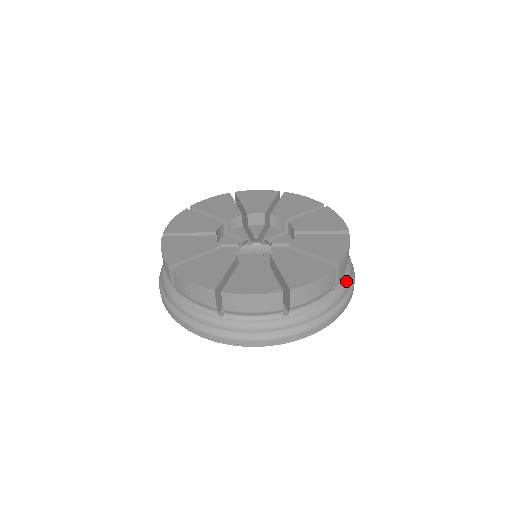
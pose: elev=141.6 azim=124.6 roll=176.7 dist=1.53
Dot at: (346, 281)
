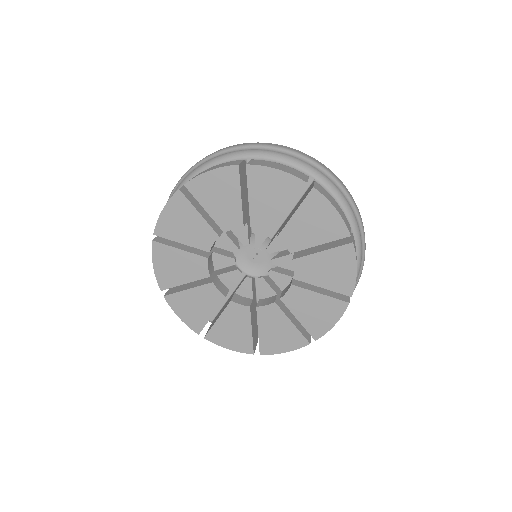
Dot at: occluded
